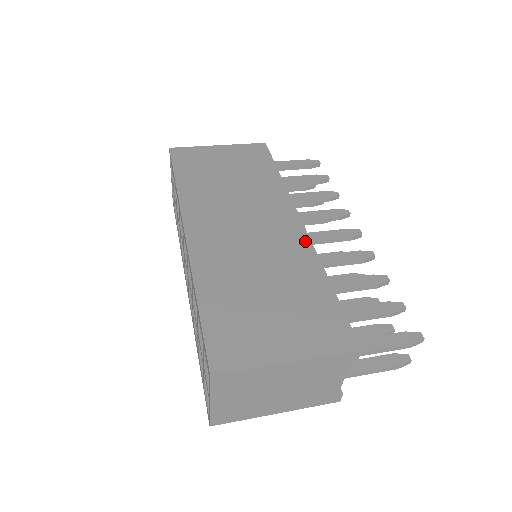
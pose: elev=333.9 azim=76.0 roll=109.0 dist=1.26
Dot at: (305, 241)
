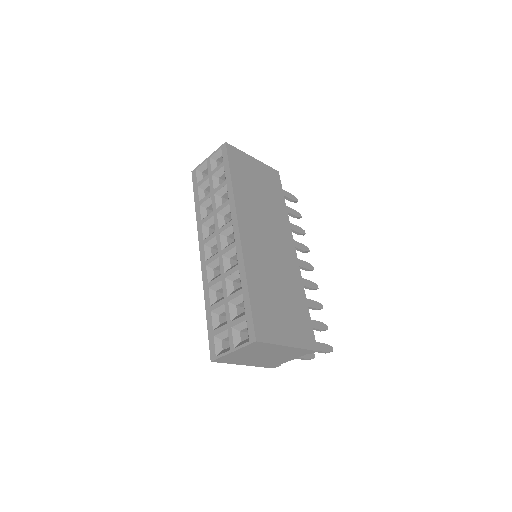
Dot at: (297, 267)
